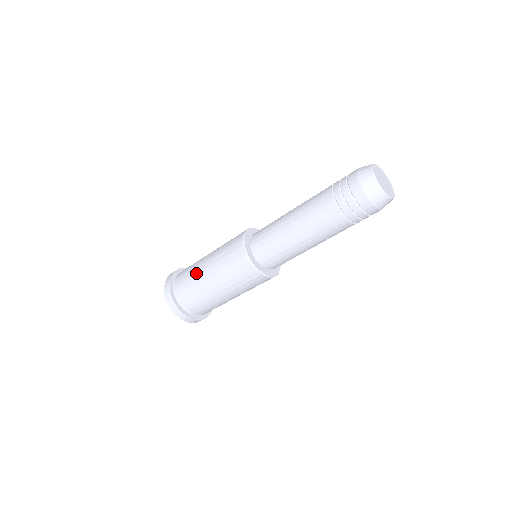
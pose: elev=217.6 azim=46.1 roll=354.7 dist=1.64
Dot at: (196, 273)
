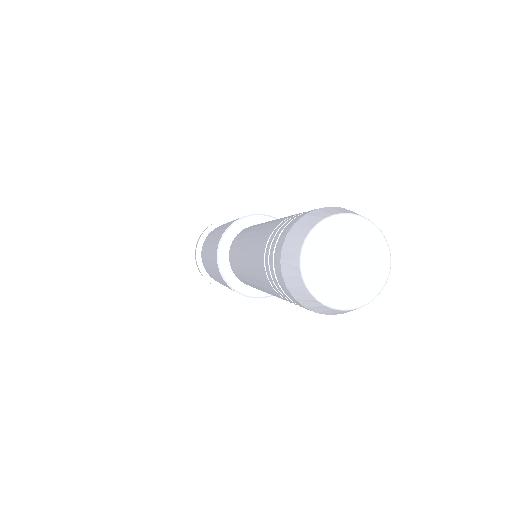
Dot at: occluded
